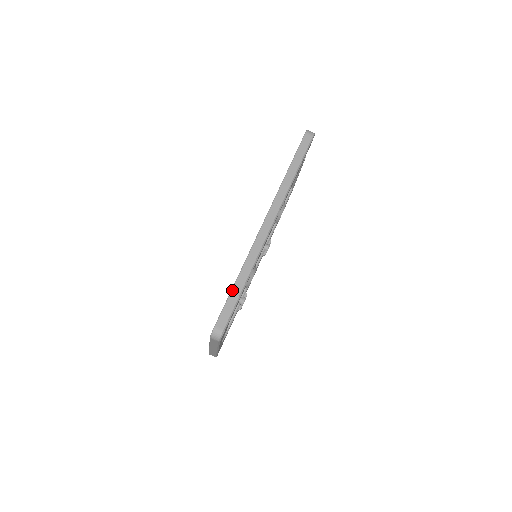
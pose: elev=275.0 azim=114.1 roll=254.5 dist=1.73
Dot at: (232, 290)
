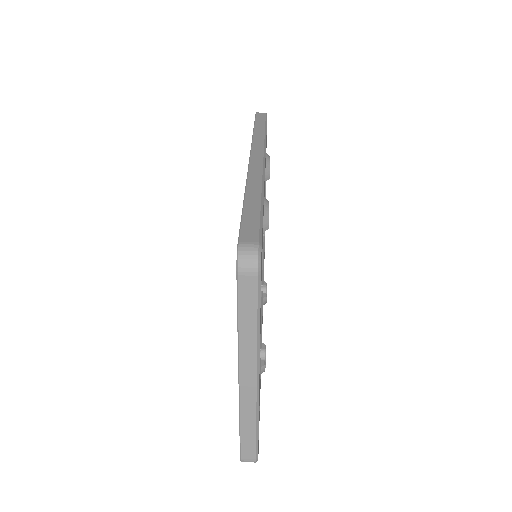
Dot at: (244, 205)
